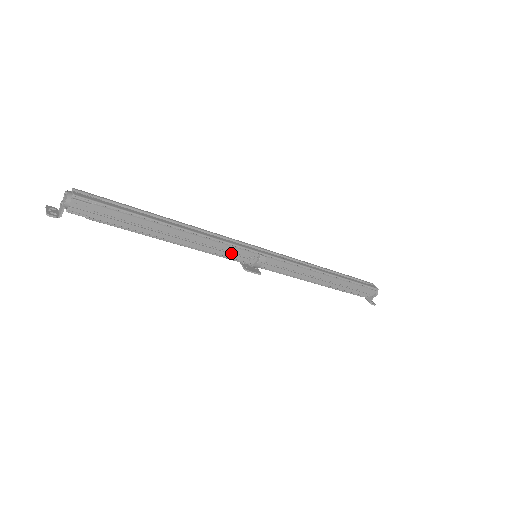
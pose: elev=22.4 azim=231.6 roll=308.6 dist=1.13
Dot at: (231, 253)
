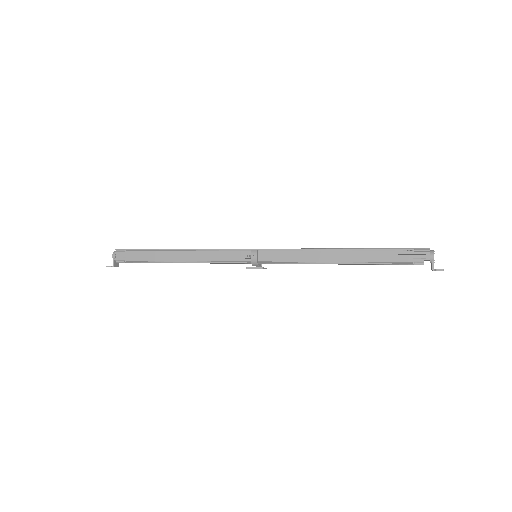
Dot at: (229, 258)
